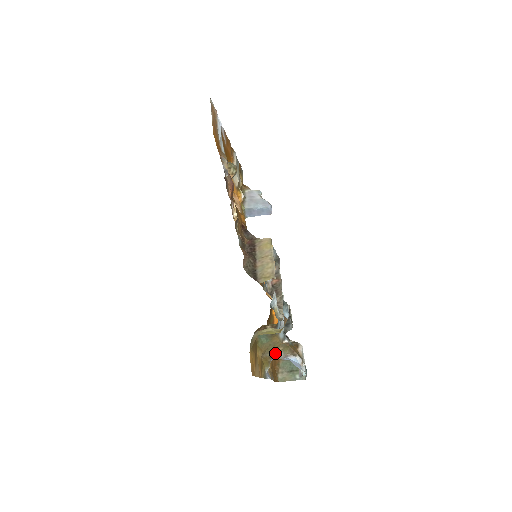
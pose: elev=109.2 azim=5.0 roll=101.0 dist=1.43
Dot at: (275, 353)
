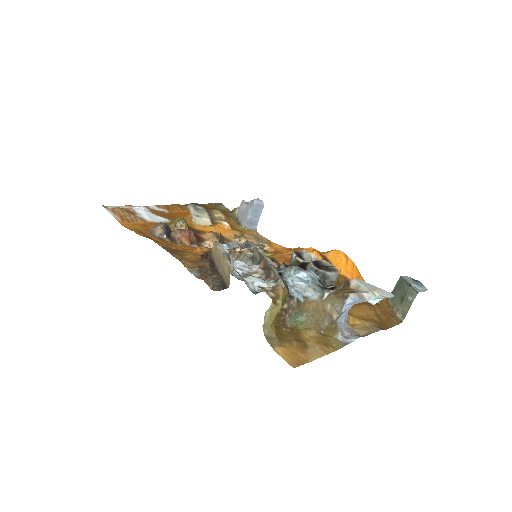
Dot at: (330, 315)
